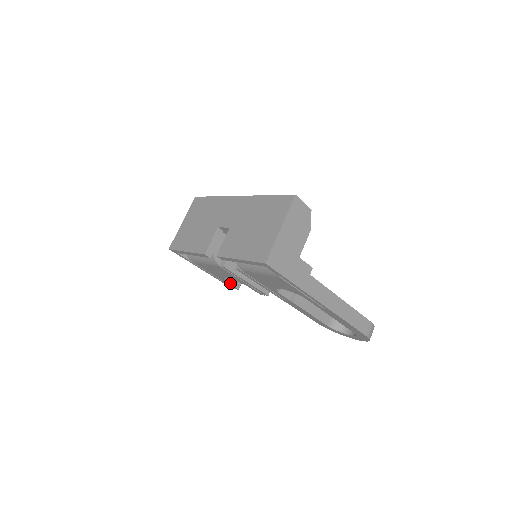
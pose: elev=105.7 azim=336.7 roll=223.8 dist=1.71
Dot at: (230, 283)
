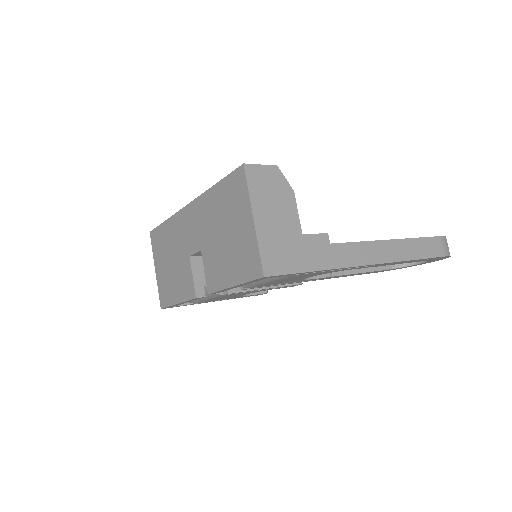
Dot at: (253, 294)
